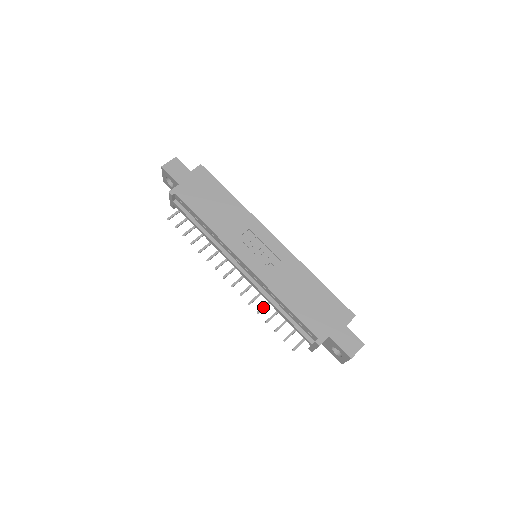
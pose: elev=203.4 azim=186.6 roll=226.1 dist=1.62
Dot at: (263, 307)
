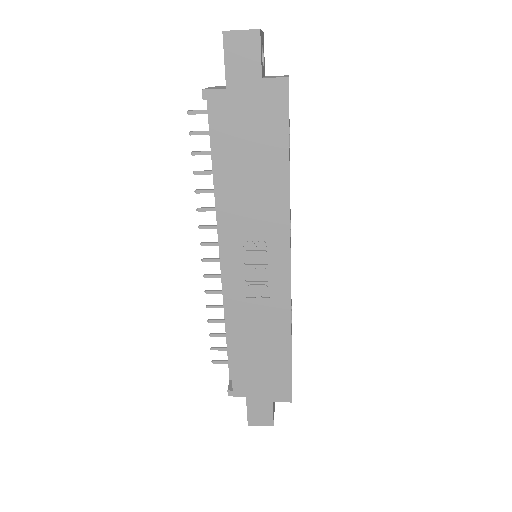
Dot at: (218, 306)
